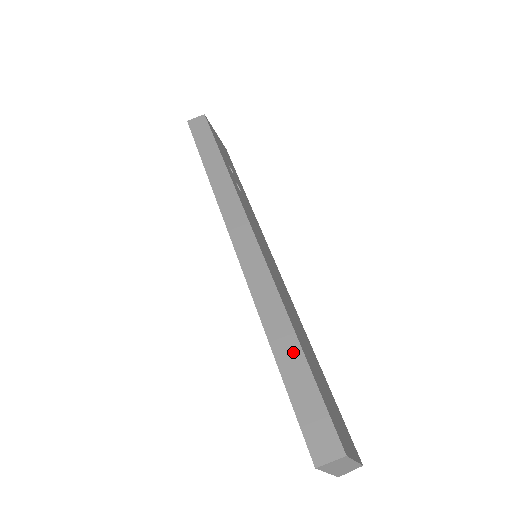
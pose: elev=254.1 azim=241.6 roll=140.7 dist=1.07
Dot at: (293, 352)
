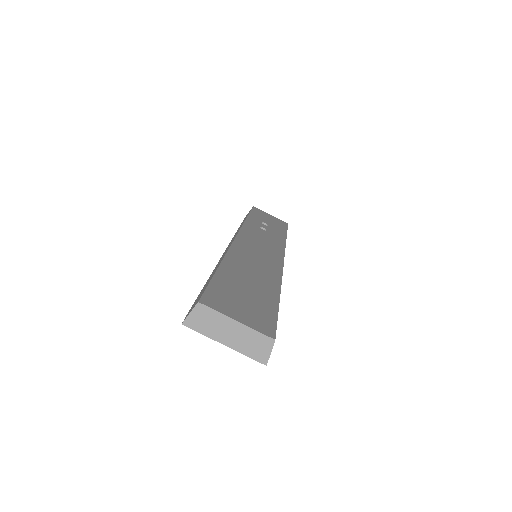
Dot at: occluded
